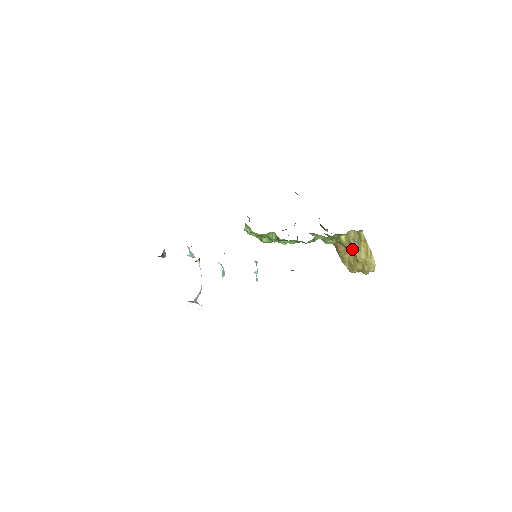
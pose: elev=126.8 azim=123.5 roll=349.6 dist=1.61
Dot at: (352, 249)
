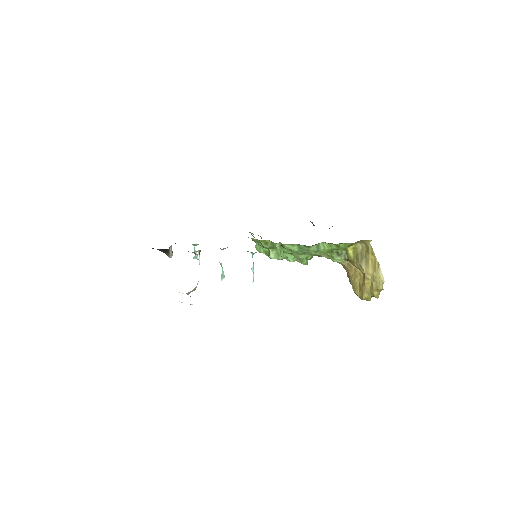
Dot at: (359, 263)
